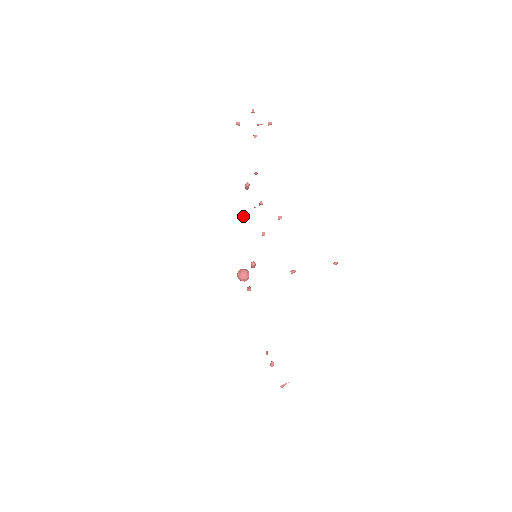
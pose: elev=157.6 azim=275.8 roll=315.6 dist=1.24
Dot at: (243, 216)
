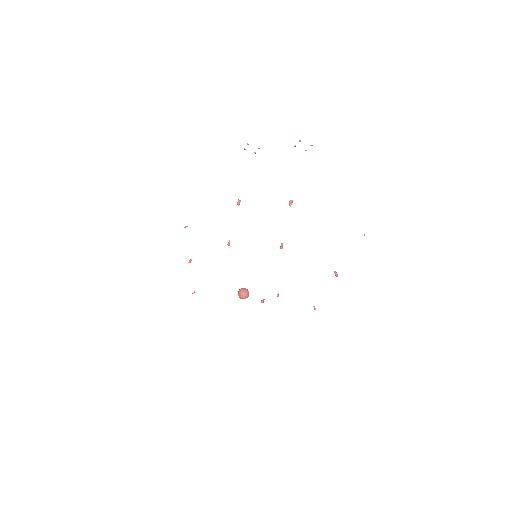
Dot at: (229, 241)
